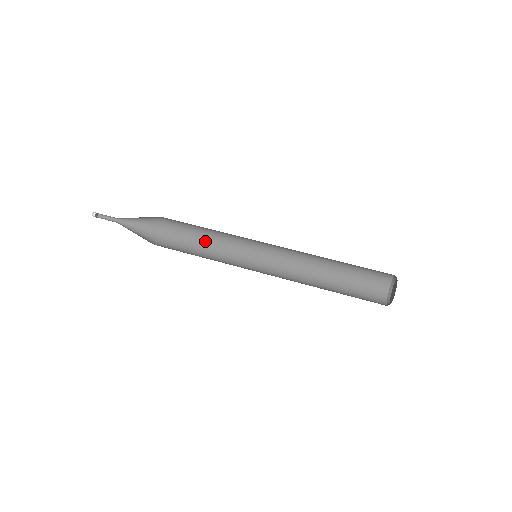
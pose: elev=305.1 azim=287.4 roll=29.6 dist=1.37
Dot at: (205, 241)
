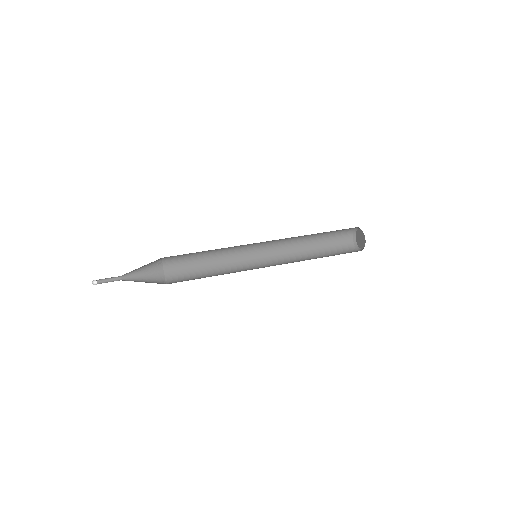
Dot at: (206, 273)
